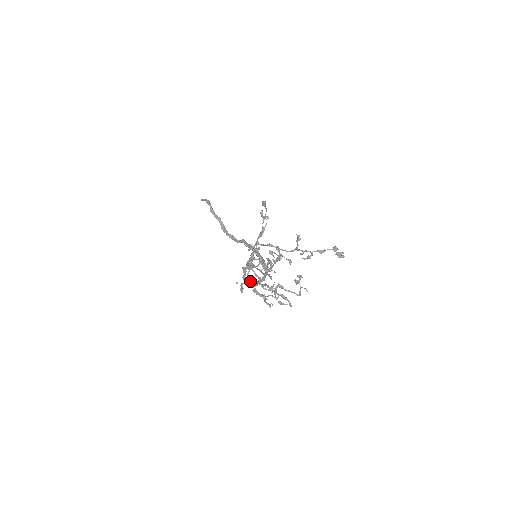
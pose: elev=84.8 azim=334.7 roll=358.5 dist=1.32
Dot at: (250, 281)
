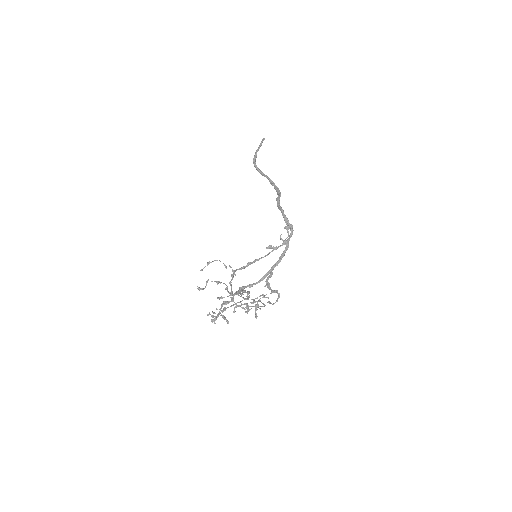
Dot at: (239, 306)
